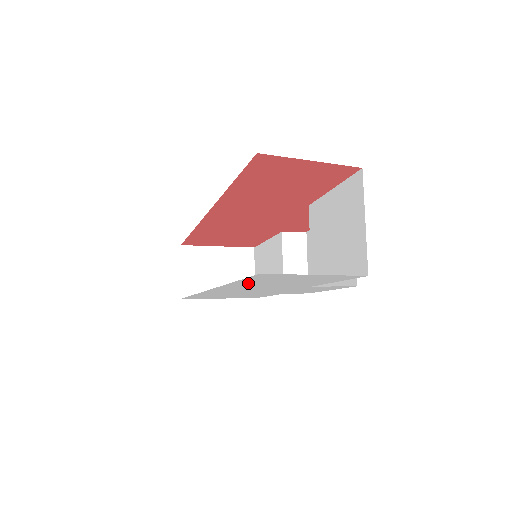
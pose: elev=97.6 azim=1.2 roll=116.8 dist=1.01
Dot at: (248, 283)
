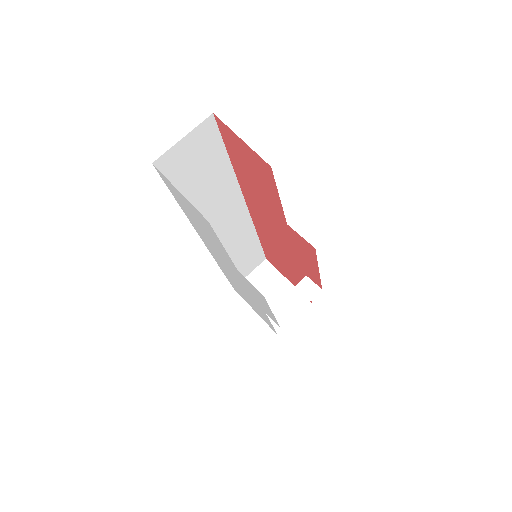
Dot at: (188, 213)
